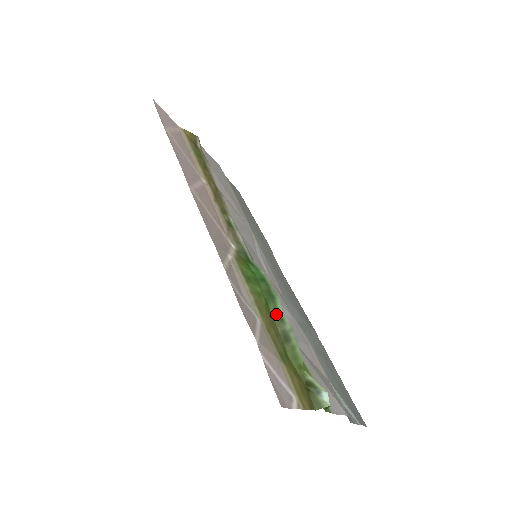
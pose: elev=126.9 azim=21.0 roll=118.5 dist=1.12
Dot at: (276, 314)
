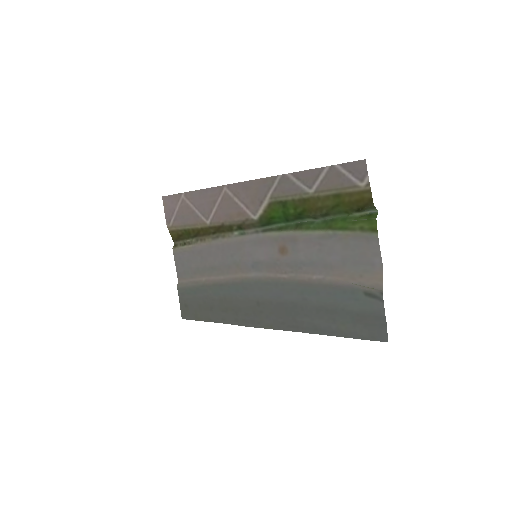
Dot at: (310, 217)
